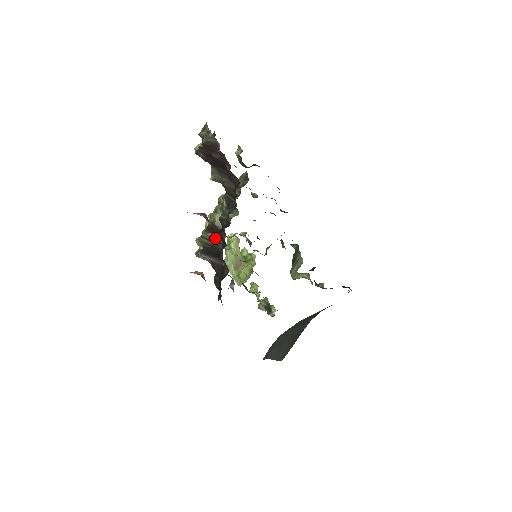
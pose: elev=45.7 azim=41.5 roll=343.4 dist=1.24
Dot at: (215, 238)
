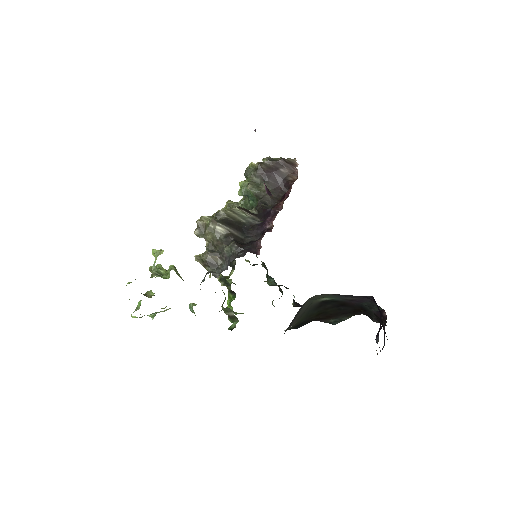
Dot at: (249, 215)
